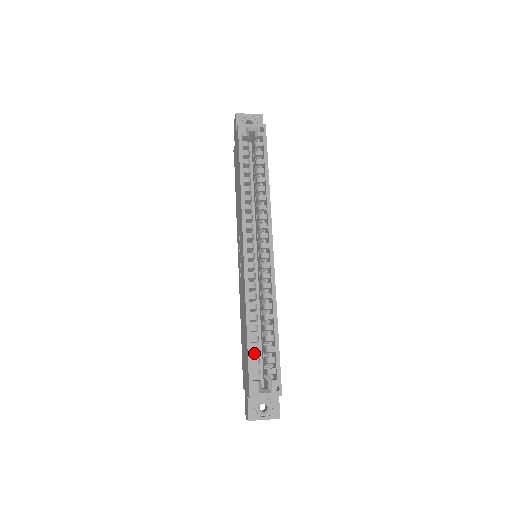
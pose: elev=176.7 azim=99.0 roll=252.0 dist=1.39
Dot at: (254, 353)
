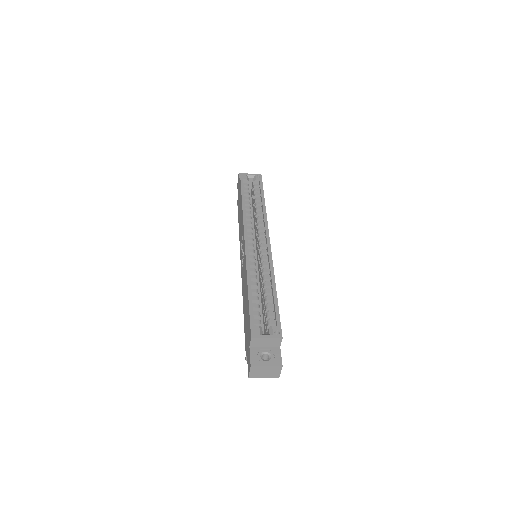
Dot at: occluded
